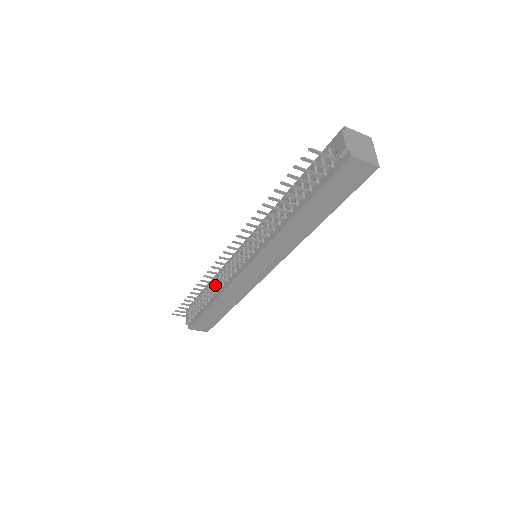
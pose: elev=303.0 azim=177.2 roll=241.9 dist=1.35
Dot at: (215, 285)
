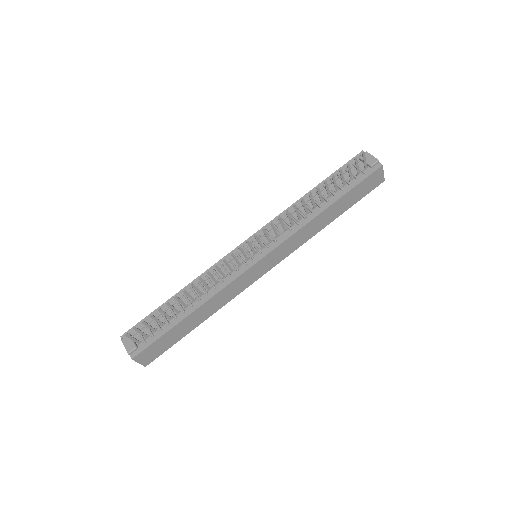
Dot at: (195, 292)
